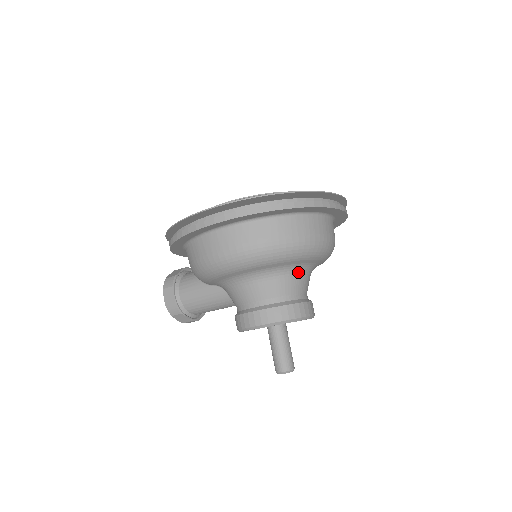
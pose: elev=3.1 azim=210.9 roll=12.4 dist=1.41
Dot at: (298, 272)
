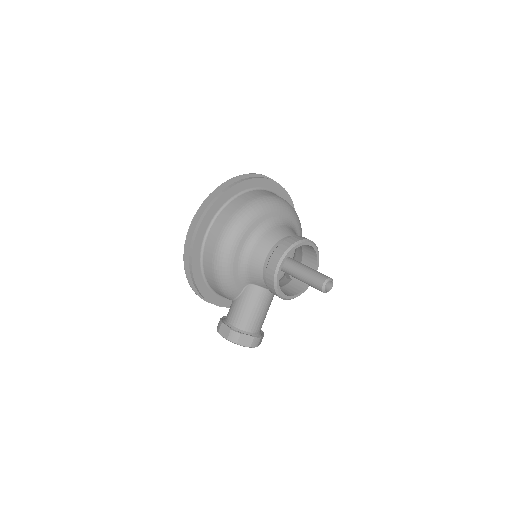
Dot at: (278, 225)
